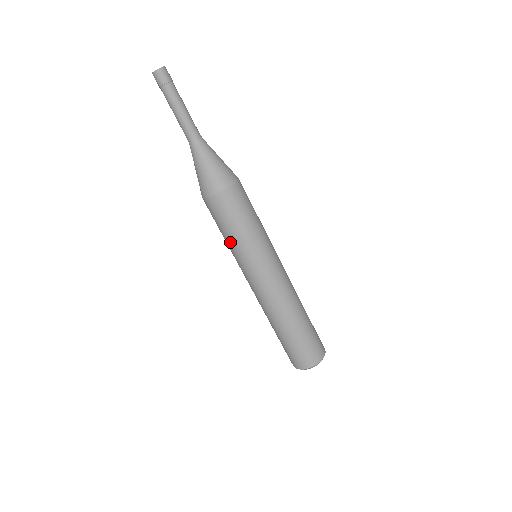
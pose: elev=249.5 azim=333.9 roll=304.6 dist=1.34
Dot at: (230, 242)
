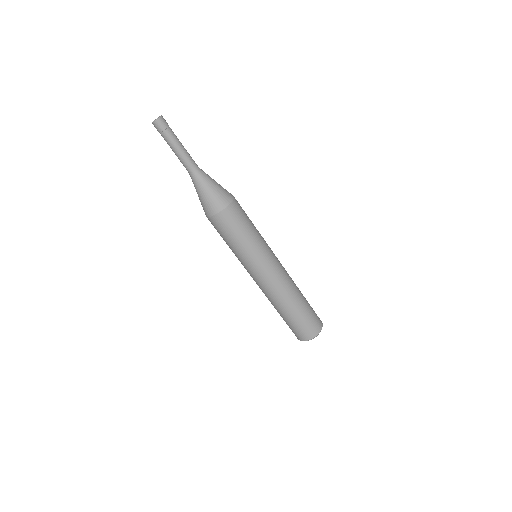
Dot at: (232, 249)
